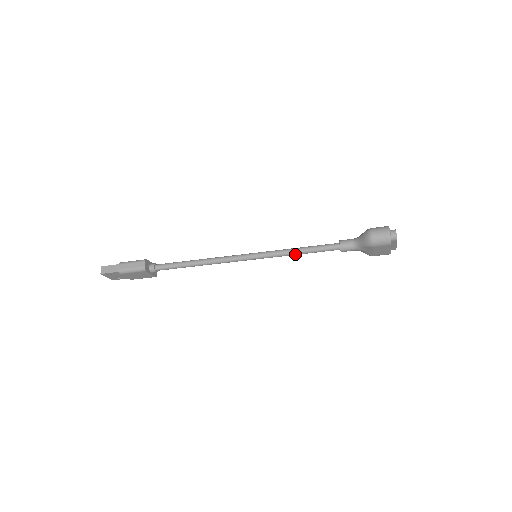
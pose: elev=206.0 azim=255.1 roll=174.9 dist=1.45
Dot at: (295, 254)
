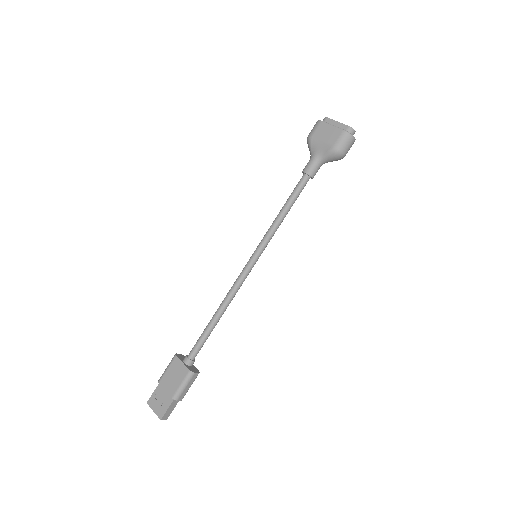
Dot at: (278, 217)
